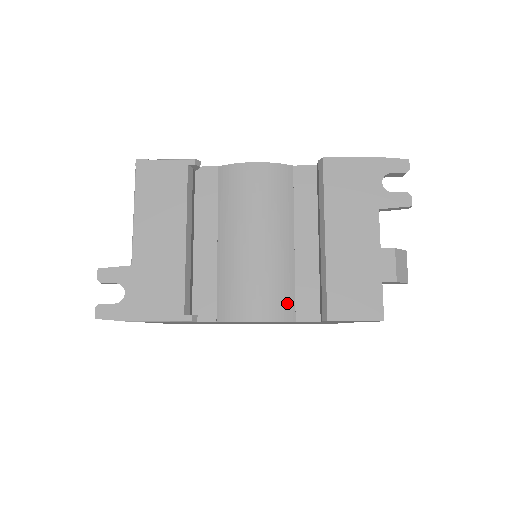
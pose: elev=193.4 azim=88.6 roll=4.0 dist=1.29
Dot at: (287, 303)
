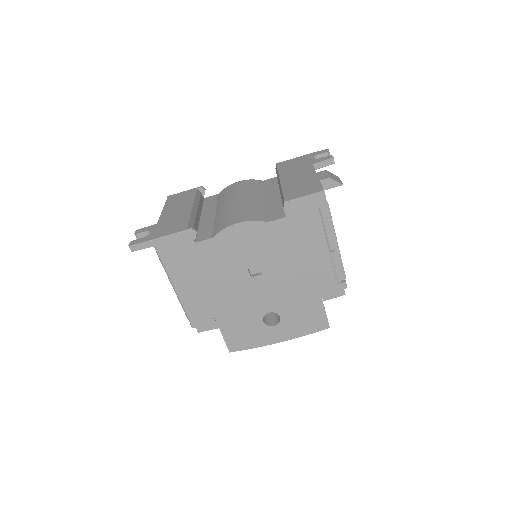
Dot at: (261, 216)
